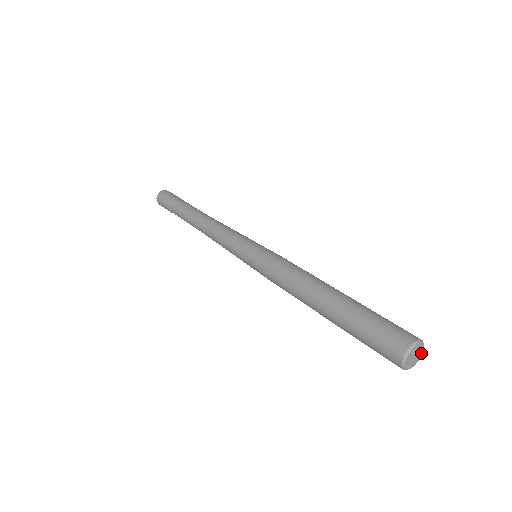
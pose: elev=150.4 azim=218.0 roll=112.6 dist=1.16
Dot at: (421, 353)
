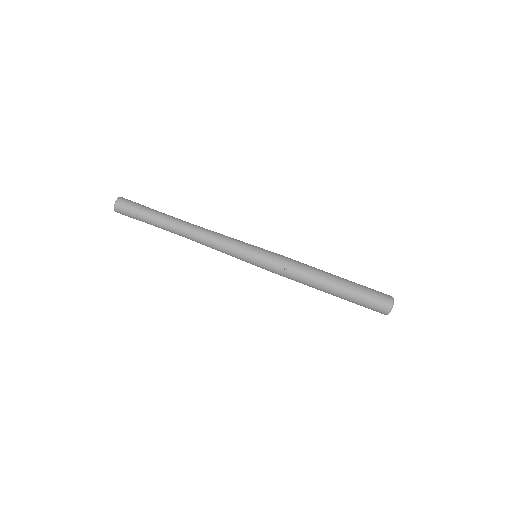
Dot at: occluded
